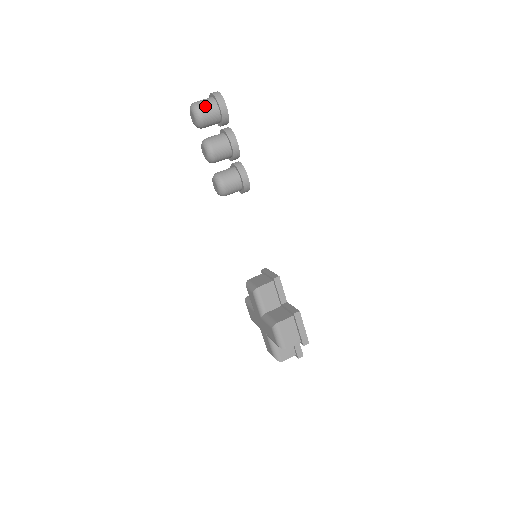
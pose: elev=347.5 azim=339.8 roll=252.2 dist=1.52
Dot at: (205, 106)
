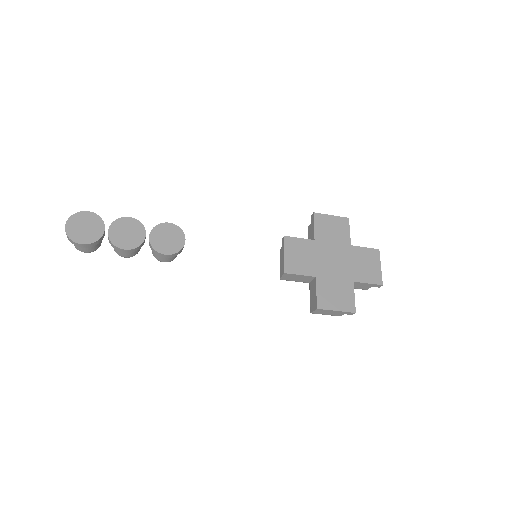
Dot at: (77, 247)
